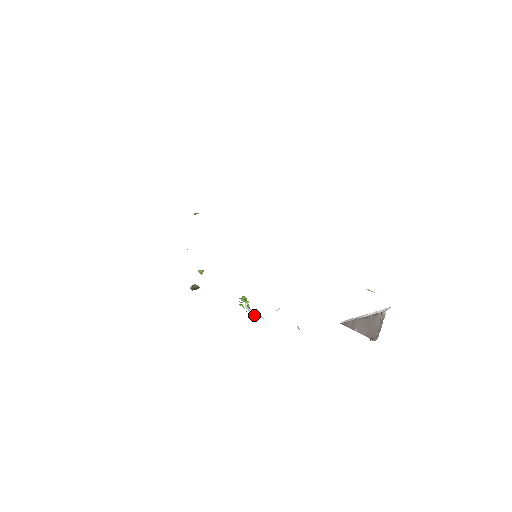
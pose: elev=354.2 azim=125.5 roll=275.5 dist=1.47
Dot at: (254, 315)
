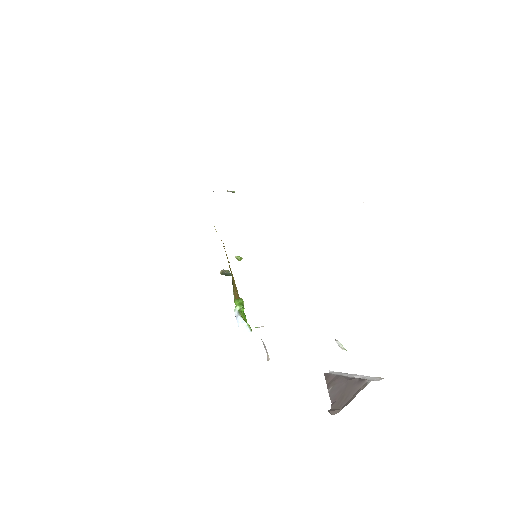
Dot at: (240, 324)
